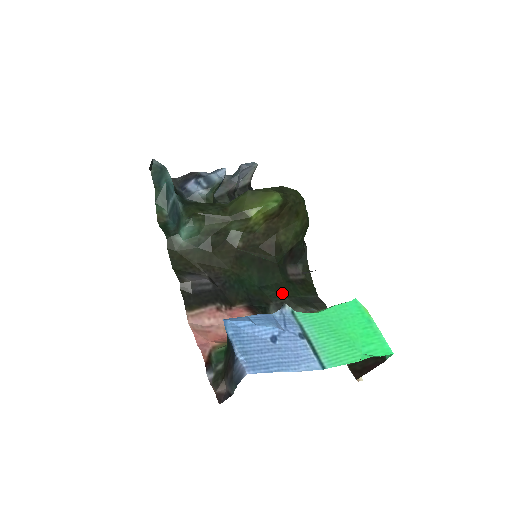
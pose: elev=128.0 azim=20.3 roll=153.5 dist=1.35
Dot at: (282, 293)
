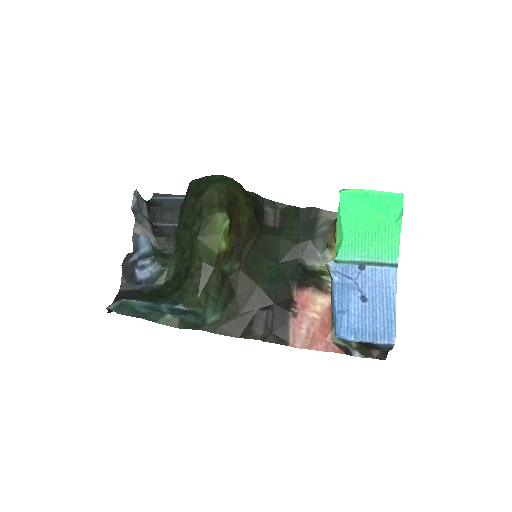
Dot at: (293, 245)
